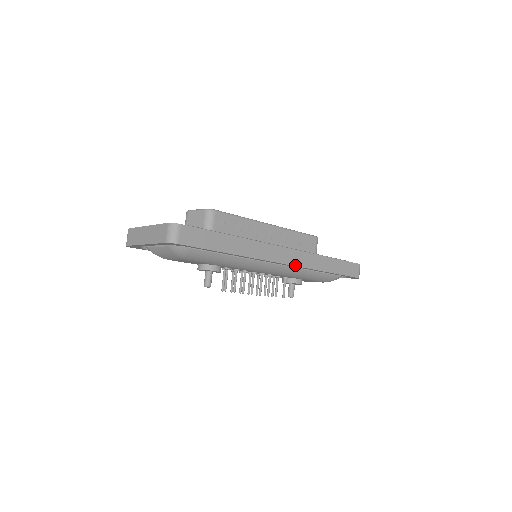
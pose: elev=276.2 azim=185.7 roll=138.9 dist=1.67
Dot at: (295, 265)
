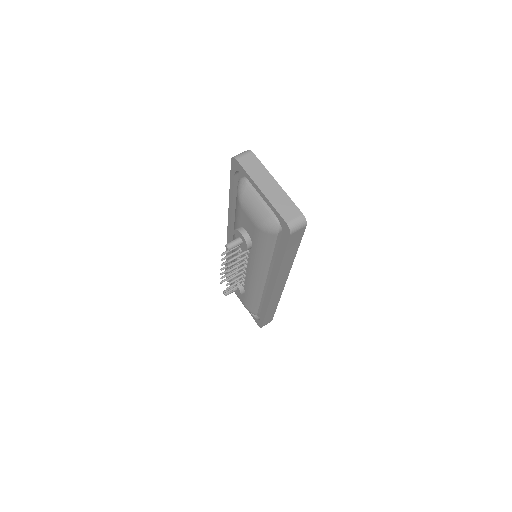
Dot at: (272, 297)
